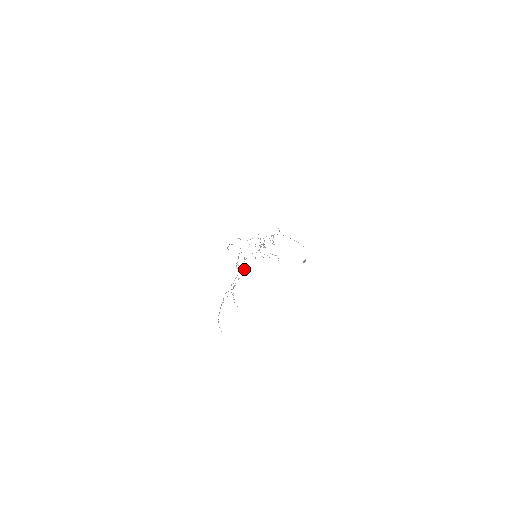
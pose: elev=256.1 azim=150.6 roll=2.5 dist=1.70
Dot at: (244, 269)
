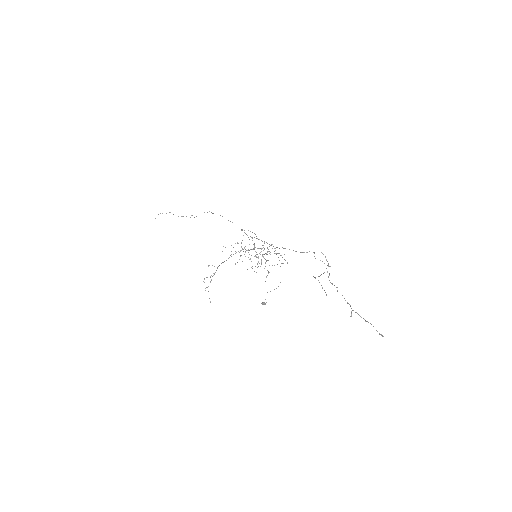
Dot at: occluded
